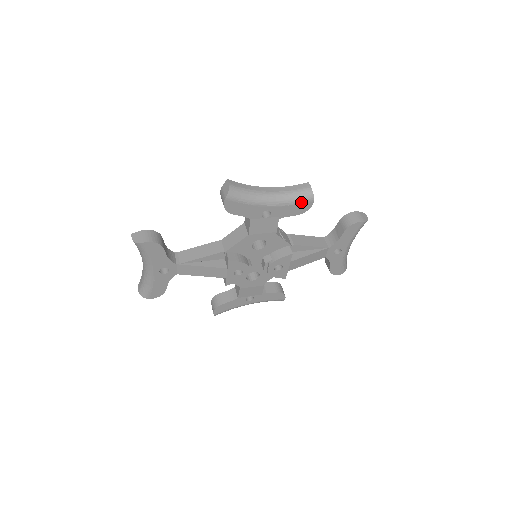
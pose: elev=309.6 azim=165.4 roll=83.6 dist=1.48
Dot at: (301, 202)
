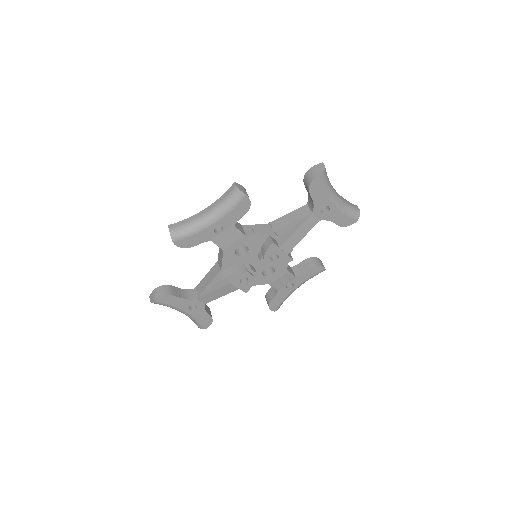
Dot at: (237, 204)
